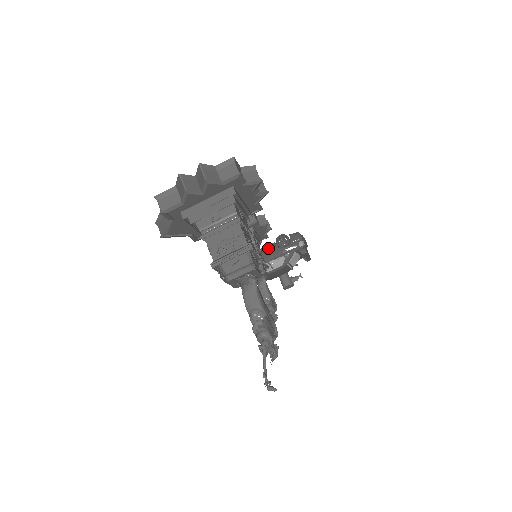
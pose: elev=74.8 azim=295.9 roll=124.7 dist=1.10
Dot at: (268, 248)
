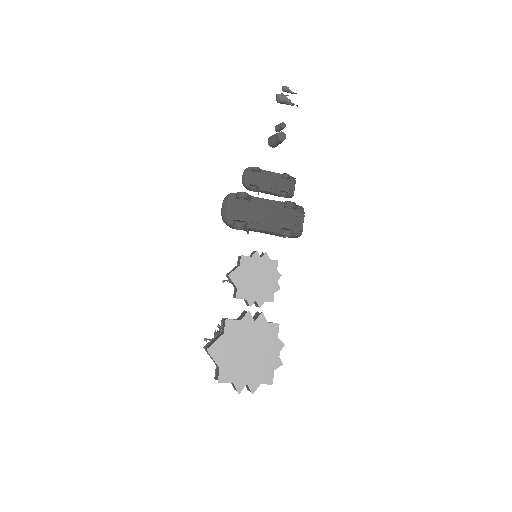
Dot at: (272, 234)
